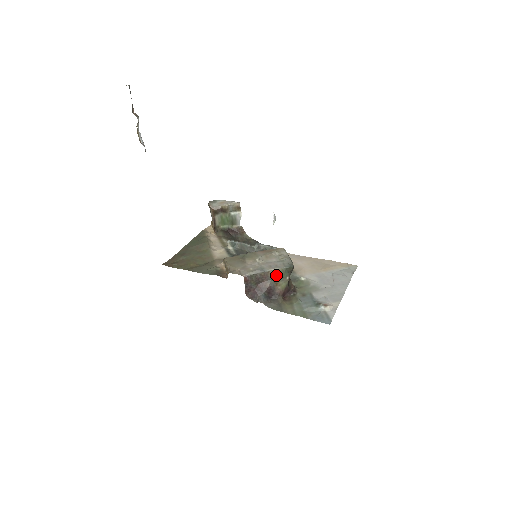
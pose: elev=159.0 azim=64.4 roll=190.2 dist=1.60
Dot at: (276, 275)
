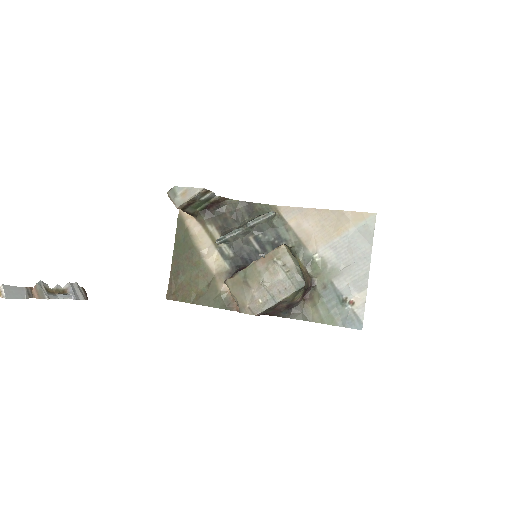
Dot at: (289, 299)
